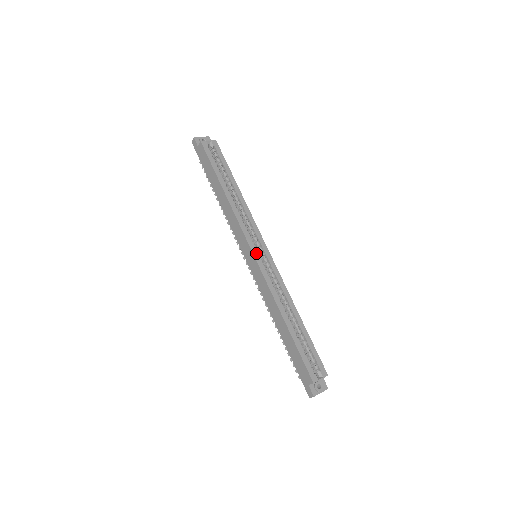
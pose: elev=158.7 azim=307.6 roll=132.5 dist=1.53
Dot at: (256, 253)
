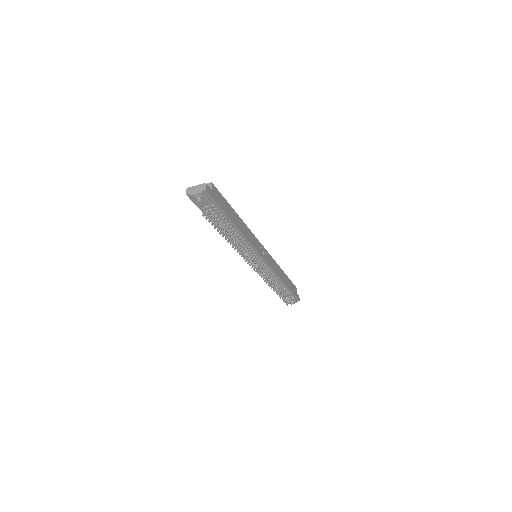
Dot at: occluded
